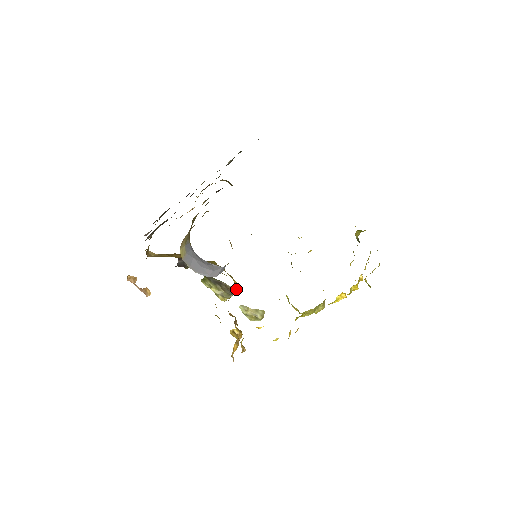
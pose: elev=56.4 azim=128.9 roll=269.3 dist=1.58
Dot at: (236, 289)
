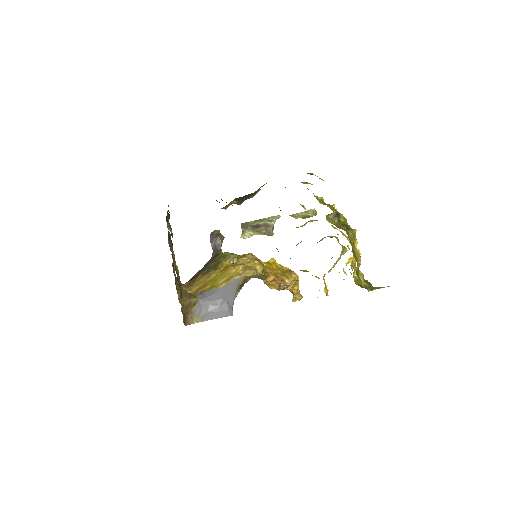
Dot at: (274, 219)
